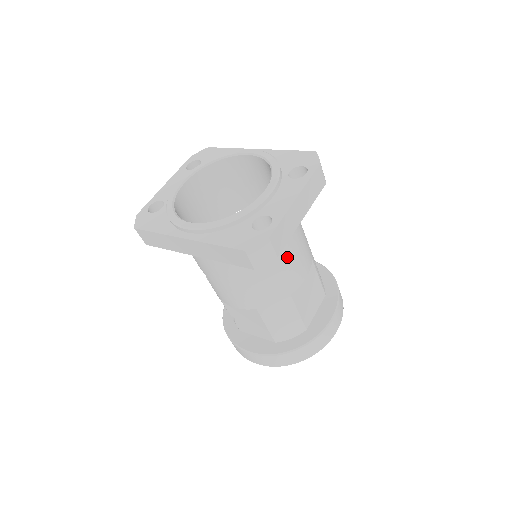
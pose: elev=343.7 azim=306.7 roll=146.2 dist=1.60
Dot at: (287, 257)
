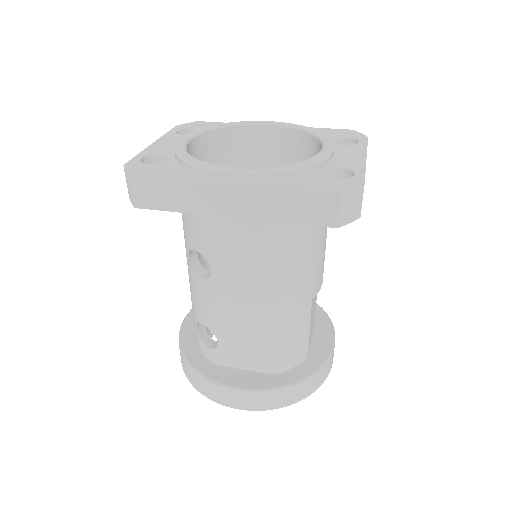
Dot at: (322, 244)
